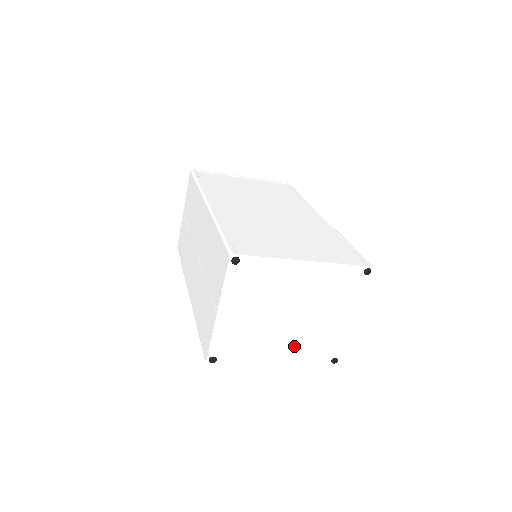
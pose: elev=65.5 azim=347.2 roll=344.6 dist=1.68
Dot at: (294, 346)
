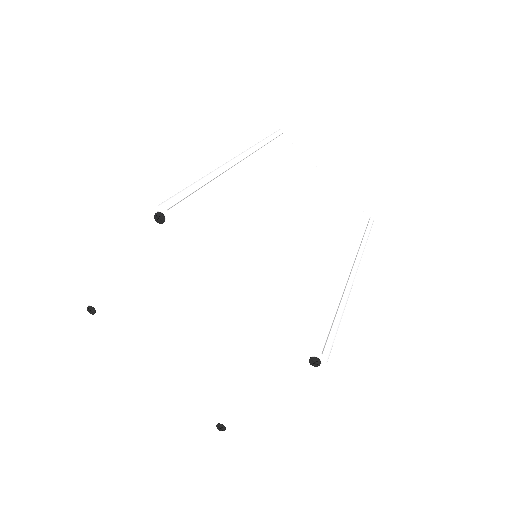
Dot at: (183, 371)
